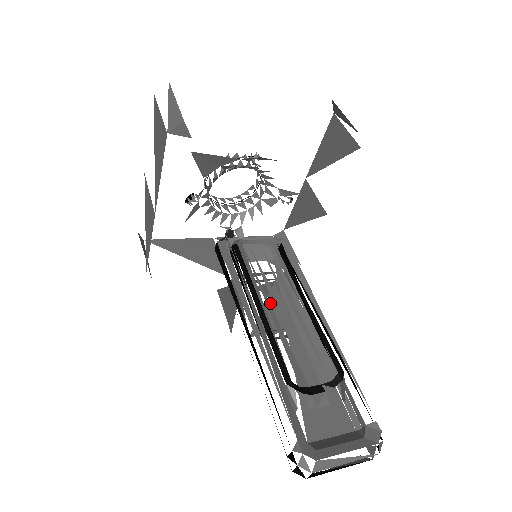
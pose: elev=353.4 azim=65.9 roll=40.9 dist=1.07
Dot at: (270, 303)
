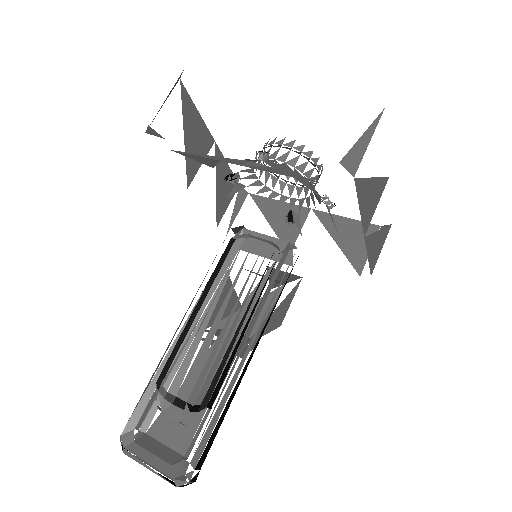
Dot at: occluded
